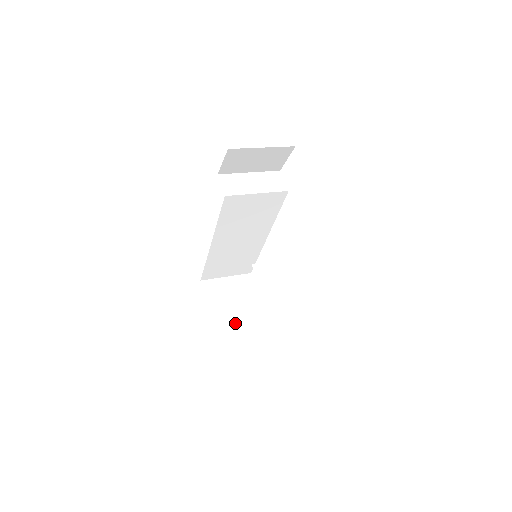
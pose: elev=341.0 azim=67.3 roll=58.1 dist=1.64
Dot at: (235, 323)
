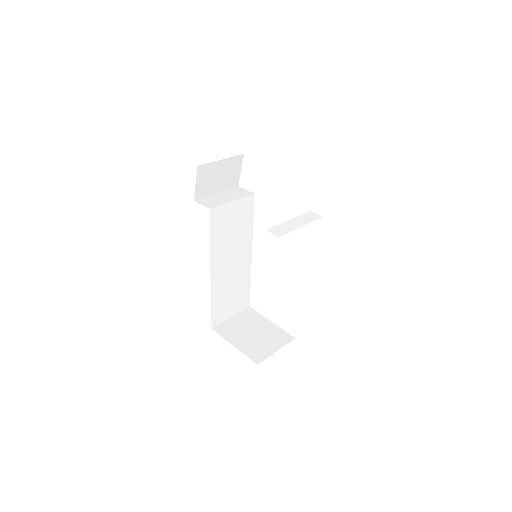
Dot at: (263, 345)
